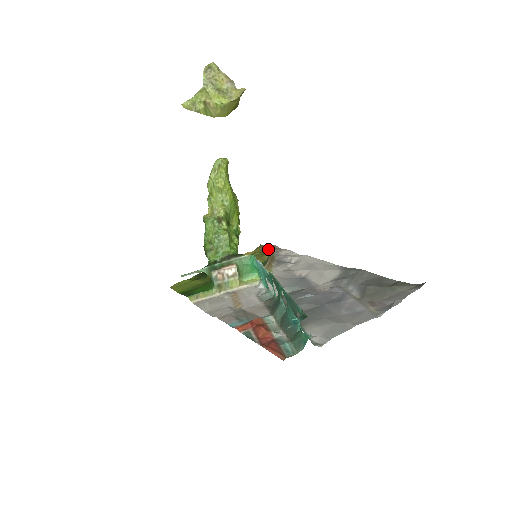
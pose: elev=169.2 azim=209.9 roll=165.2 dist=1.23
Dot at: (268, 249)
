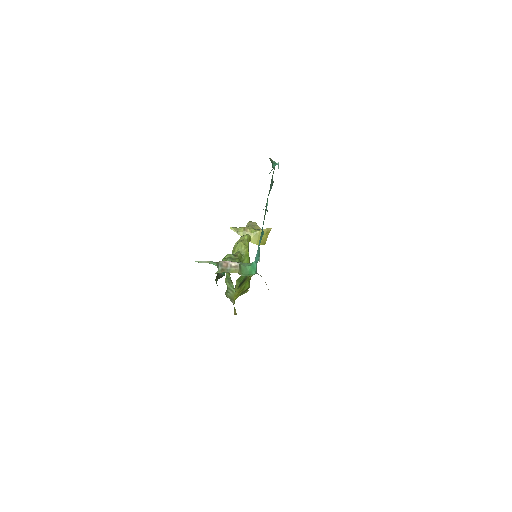
Dot at: occluded
